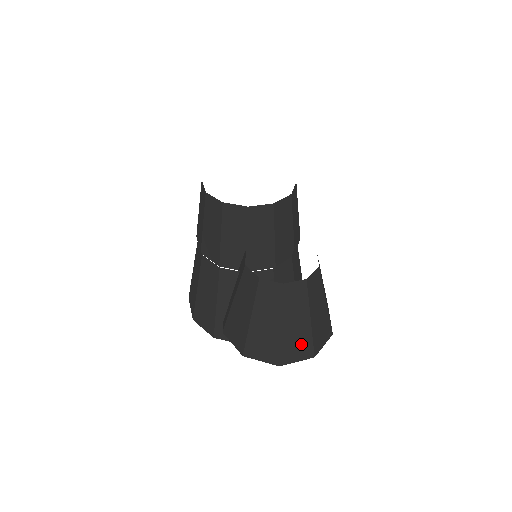
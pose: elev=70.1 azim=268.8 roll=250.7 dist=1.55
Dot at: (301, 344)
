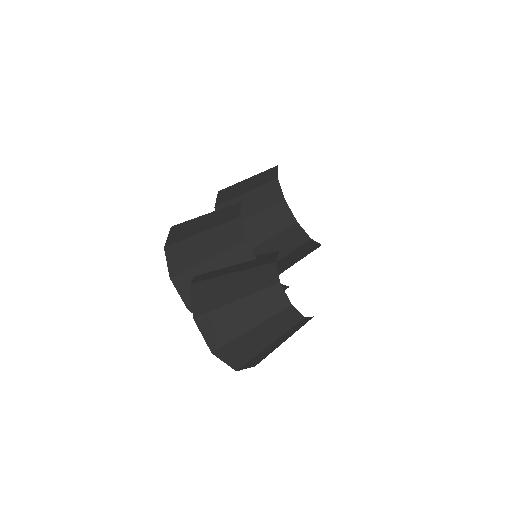
Dot at: (243, 354)
